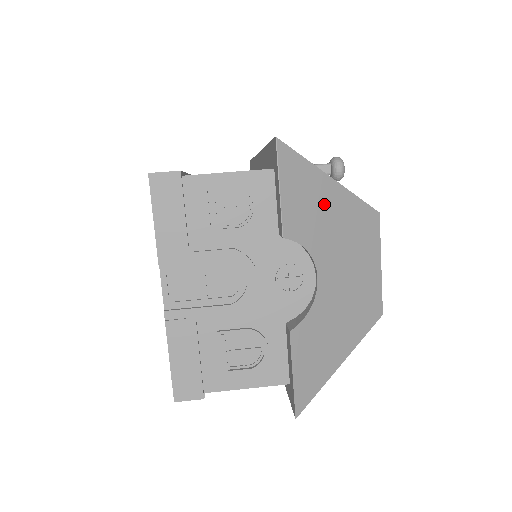
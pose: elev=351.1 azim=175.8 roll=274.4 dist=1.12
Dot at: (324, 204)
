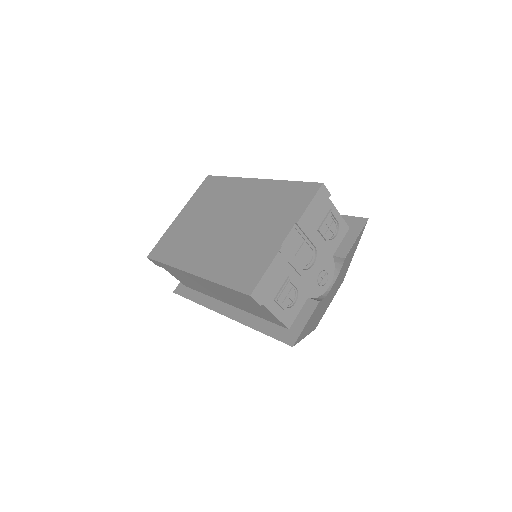
Dot at: occluded
